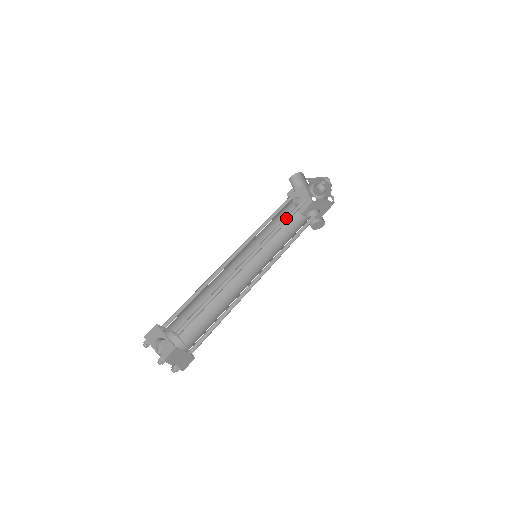
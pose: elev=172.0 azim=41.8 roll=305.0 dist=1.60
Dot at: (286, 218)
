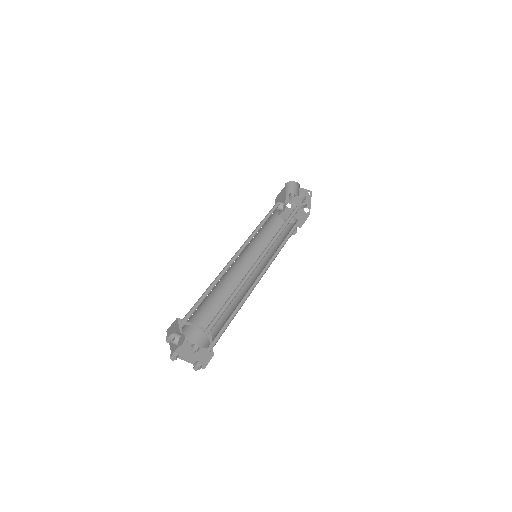
Dot at: (284, 224)
